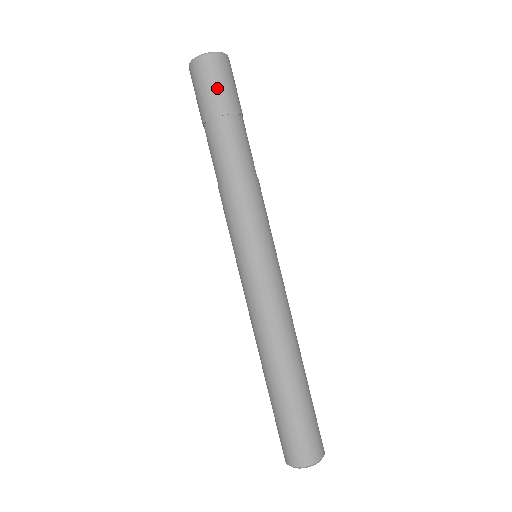
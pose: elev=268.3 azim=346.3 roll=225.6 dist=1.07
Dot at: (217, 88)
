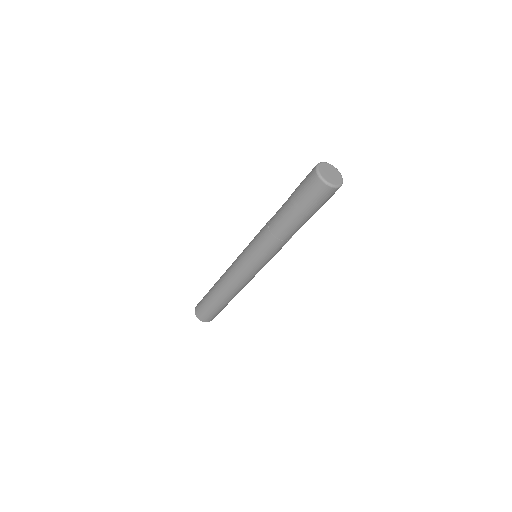
Dot at: (310, 200)
